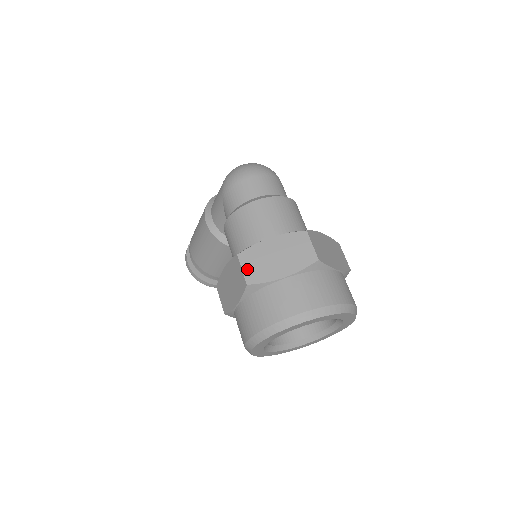
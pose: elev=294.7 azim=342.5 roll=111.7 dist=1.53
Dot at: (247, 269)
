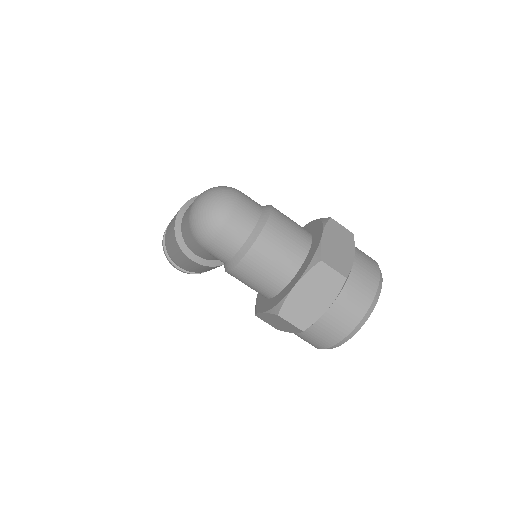
Dot at: (294, 321)
